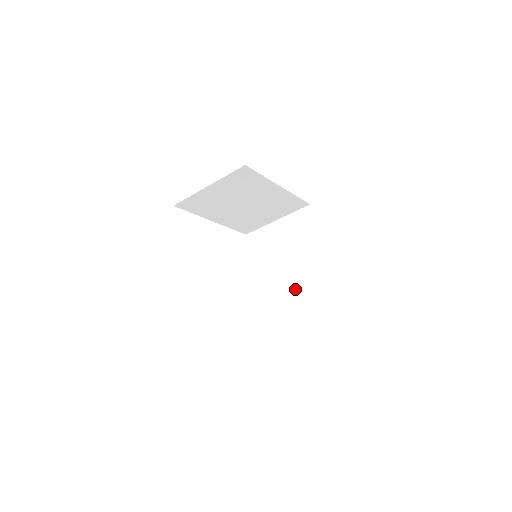
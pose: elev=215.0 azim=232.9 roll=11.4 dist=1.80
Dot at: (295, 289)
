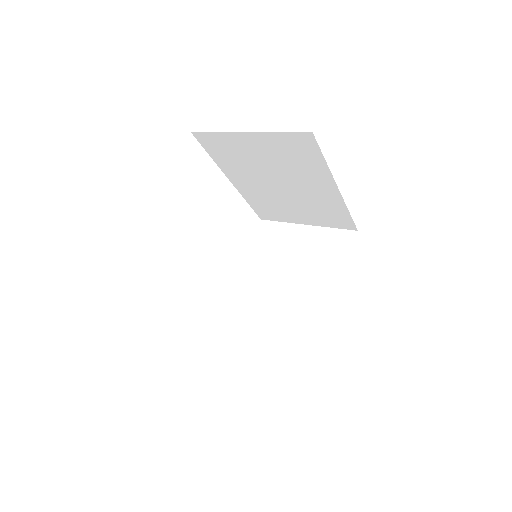
Dot at: (279, 320)
